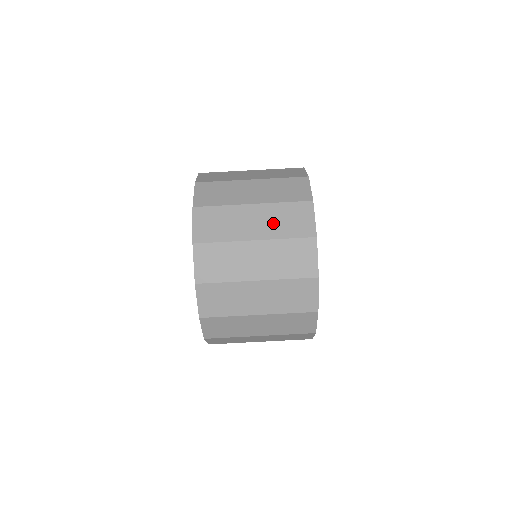
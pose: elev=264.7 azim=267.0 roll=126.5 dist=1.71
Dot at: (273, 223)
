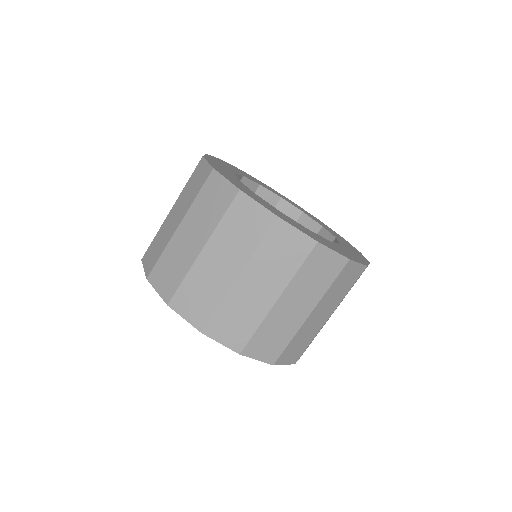
Dot at: (273, 272)
